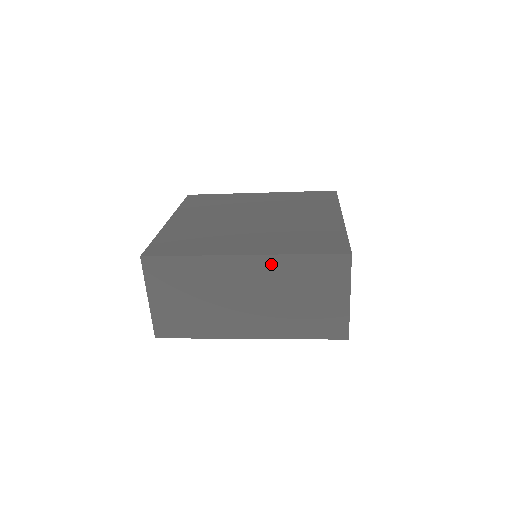
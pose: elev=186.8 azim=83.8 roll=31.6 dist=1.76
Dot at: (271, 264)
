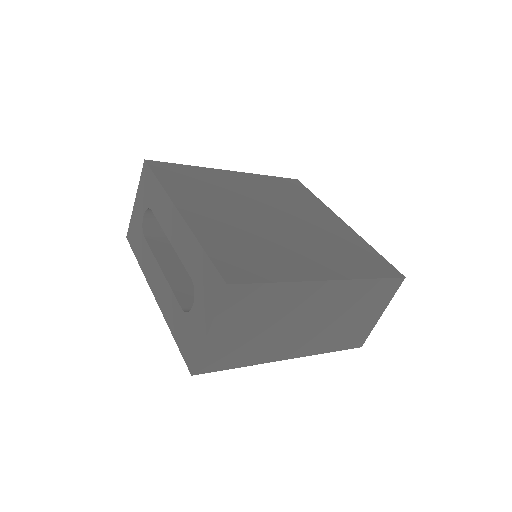
Dot at: (346, 288)
